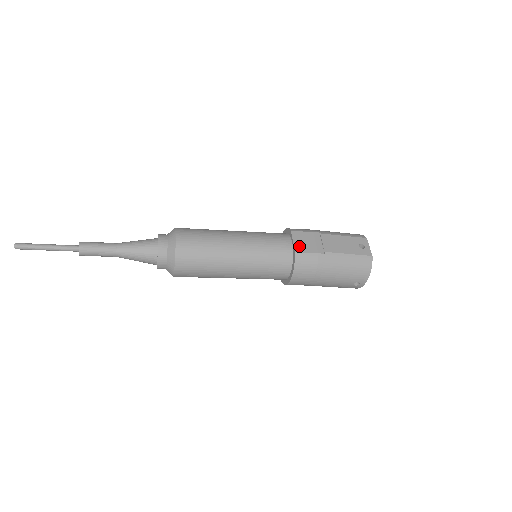
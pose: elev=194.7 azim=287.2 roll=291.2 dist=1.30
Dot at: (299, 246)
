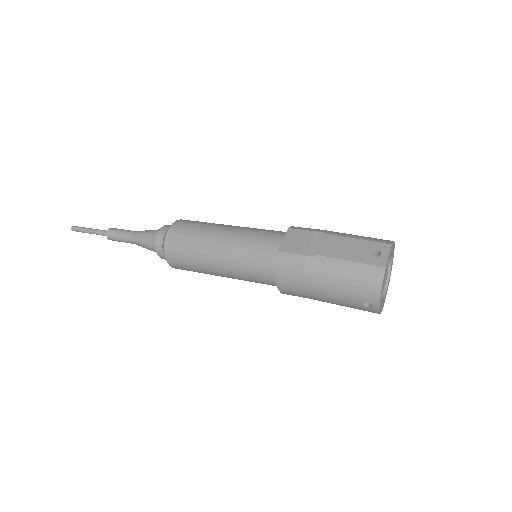
Dot at: (287, 245)
